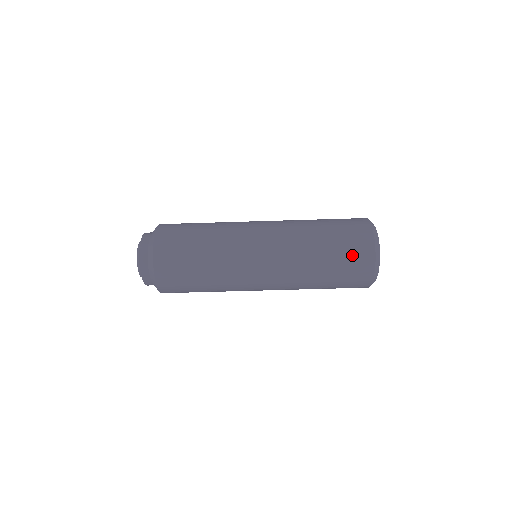
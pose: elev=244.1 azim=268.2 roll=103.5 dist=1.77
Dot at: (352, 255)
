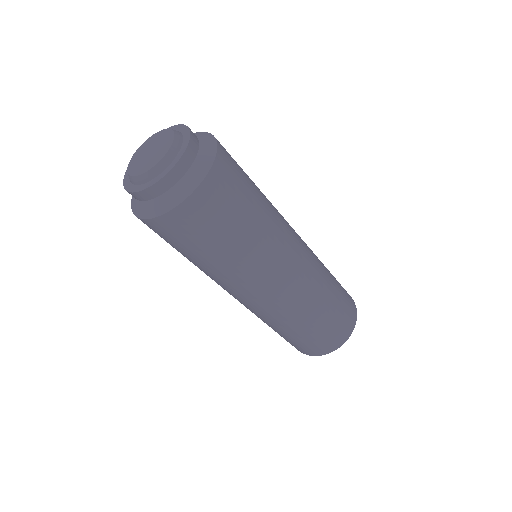
Dot at: (346, 311)
